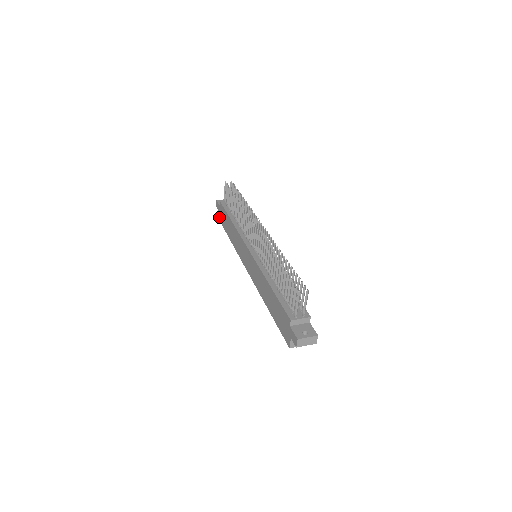
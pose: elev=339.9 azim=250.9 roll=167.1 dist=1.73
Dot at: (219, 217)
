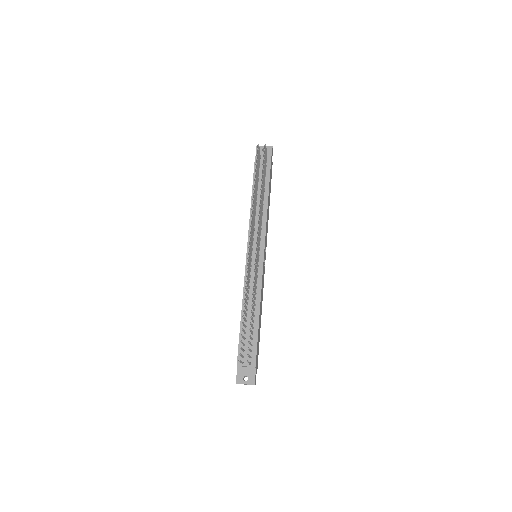
Dot at: occluded
